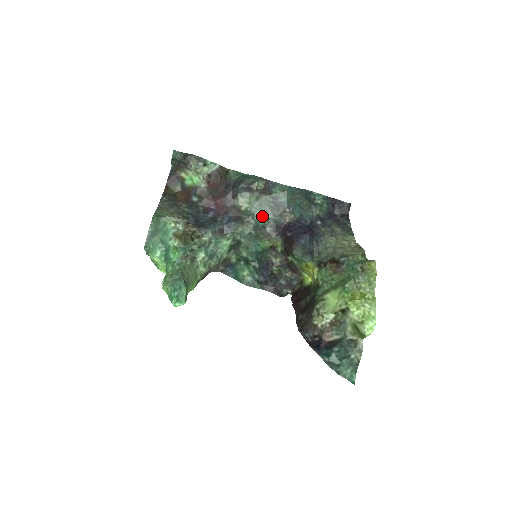
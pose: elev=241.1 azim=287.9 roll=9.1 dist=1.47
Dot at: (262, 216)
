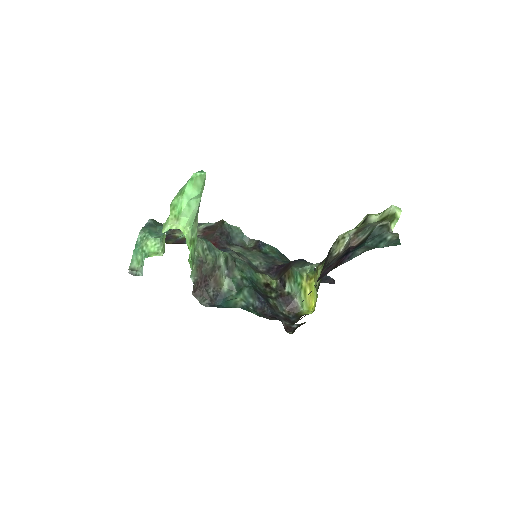
Dot at: (254, 260)
